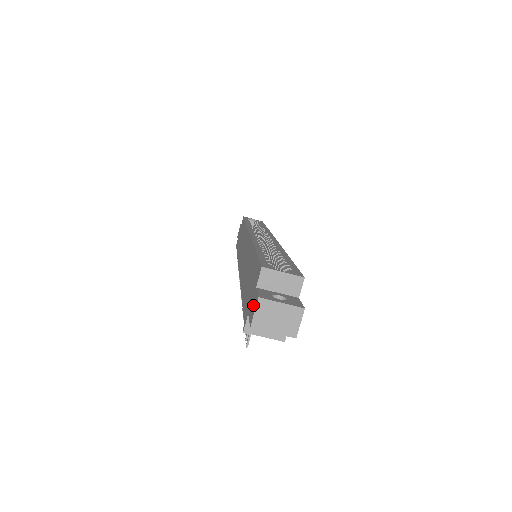
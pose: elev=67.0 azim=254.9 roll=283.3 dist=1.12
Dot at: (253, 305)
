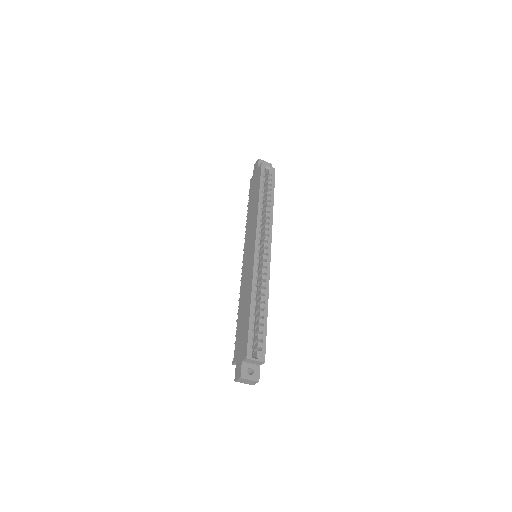
Dot at: (238, 371)
